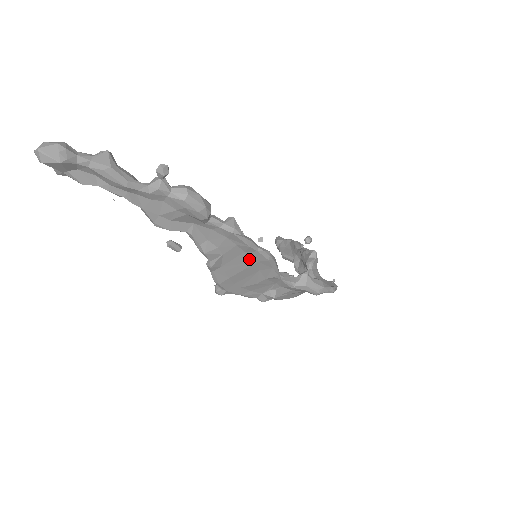
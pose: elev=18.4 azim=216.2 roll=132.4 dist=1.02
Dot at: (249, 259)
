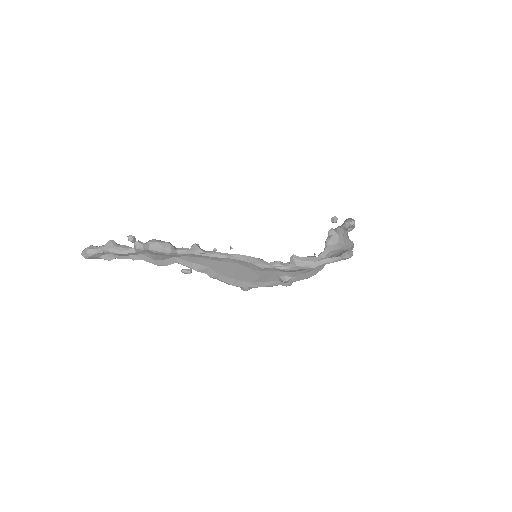
Dot at: (229, 264)
